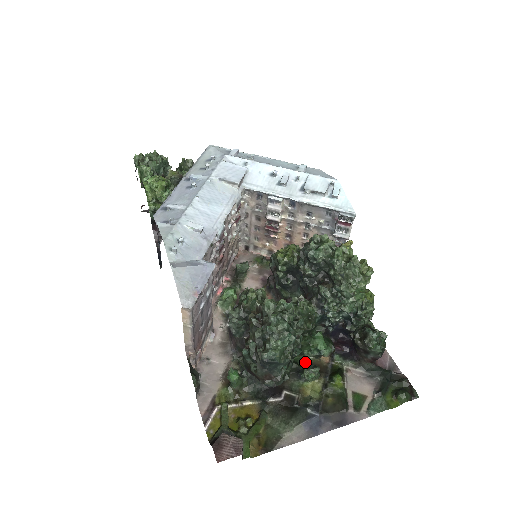
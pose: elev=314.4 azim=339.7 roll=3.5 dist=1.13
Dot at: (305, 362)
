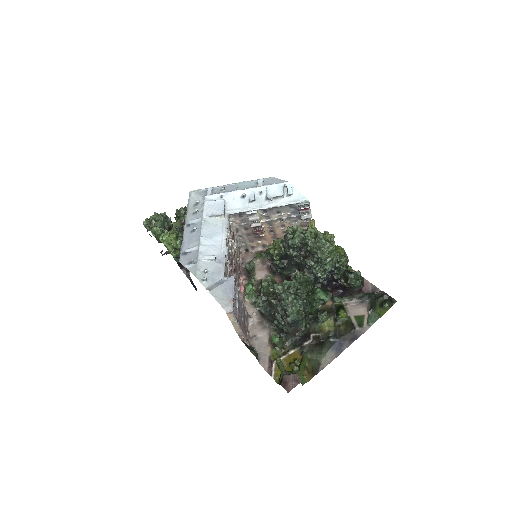
Dot at: (317, 311)
